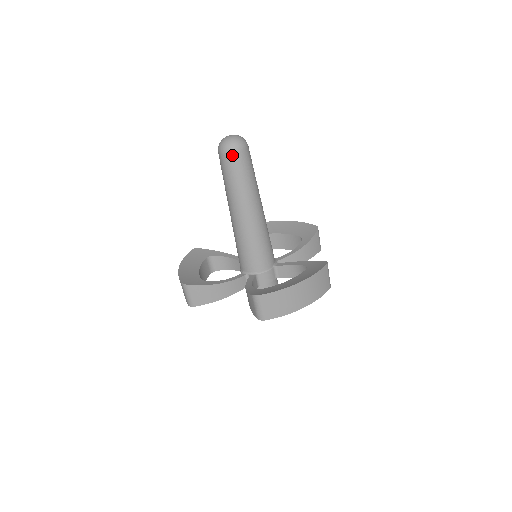
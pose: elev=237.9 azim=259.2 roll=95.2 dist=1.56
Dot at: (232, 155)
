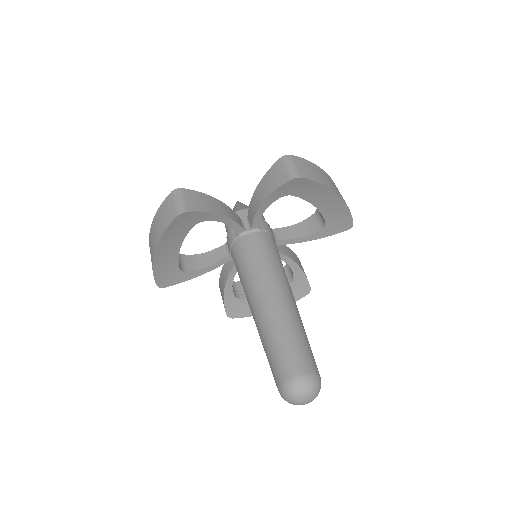
Dot at: occluded
